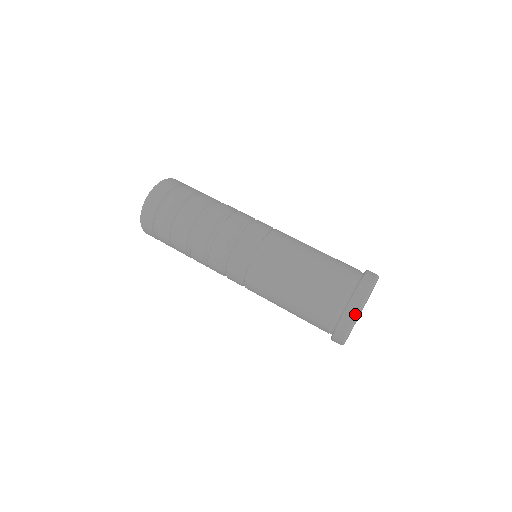
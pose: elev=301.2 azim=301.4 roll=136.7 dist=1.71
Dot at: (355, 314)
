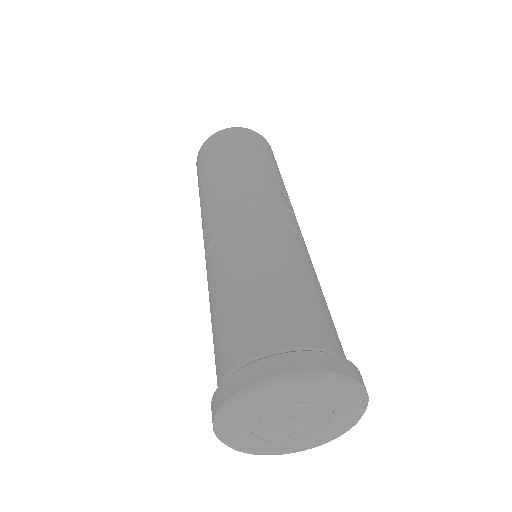
Dot at: (252, 382)
